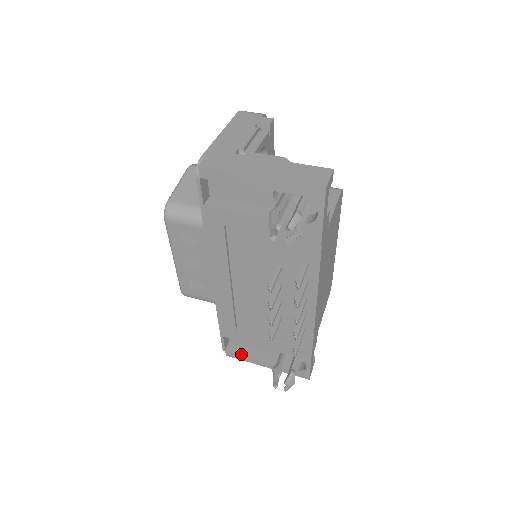
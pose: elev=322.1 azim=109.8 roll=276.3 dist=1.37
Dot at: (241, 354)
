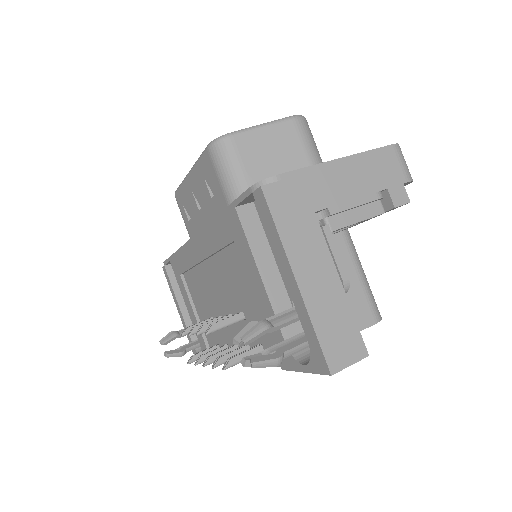
Dot at: (172, 283)
